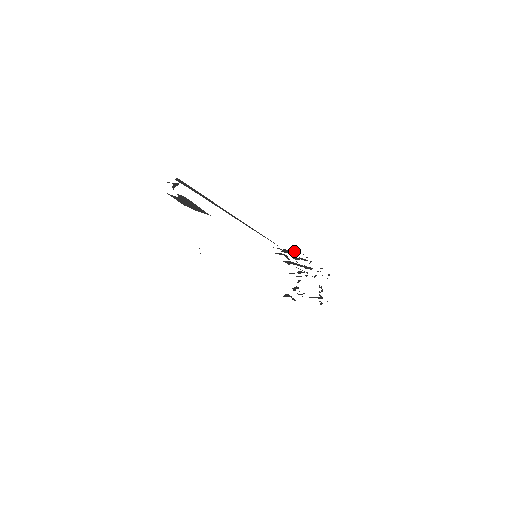
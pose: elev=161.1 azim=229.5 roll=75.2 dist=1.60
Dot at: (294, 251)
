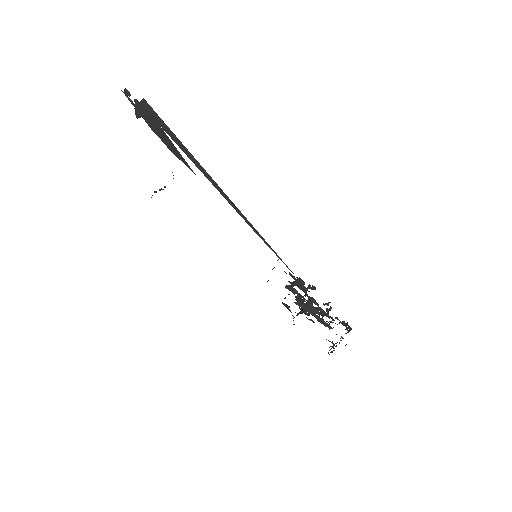
Dot at: (312, 287)
